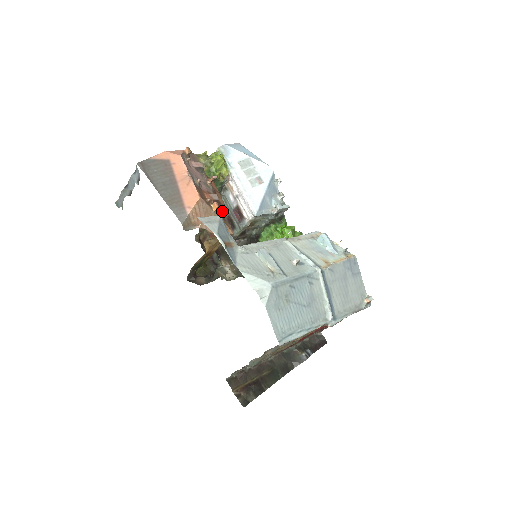
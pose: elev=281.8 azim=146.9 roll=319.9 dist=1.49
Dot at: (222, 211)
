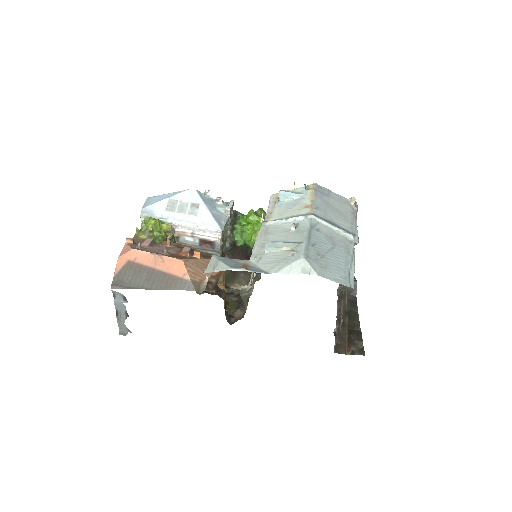
Dot at: occluded
